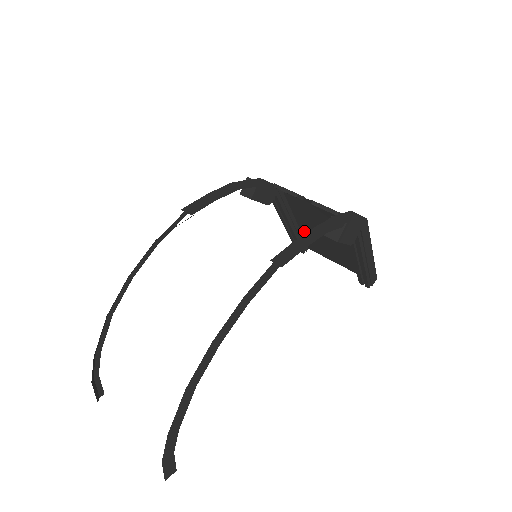
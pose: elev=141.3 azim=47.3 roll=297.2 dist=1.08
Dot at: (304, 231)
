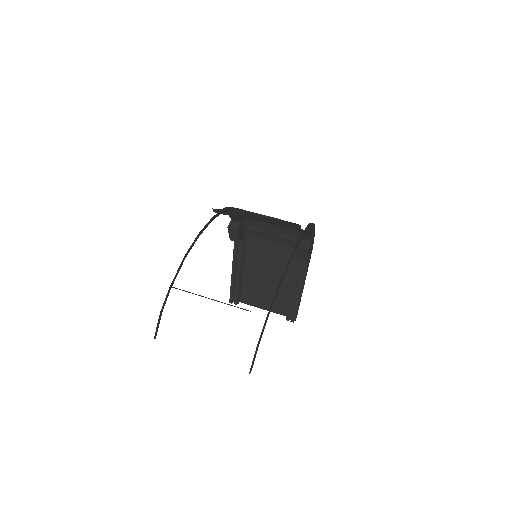
Dot at: (246, 280)
